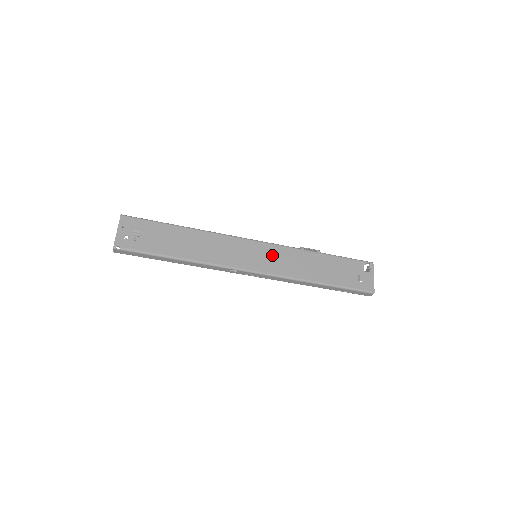
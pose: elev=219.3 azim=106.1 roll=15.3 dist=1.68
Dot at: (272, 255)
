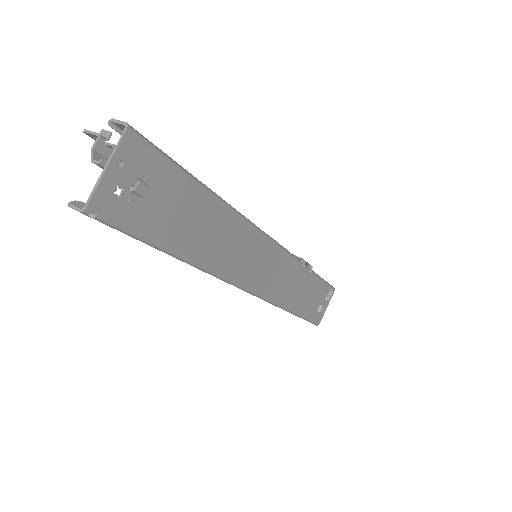
Dot at: (278, 269)
